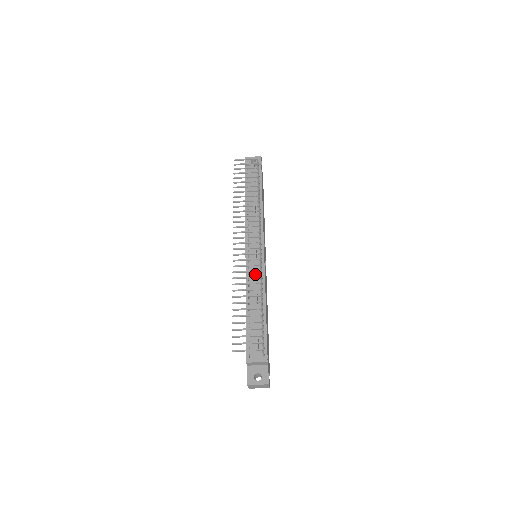
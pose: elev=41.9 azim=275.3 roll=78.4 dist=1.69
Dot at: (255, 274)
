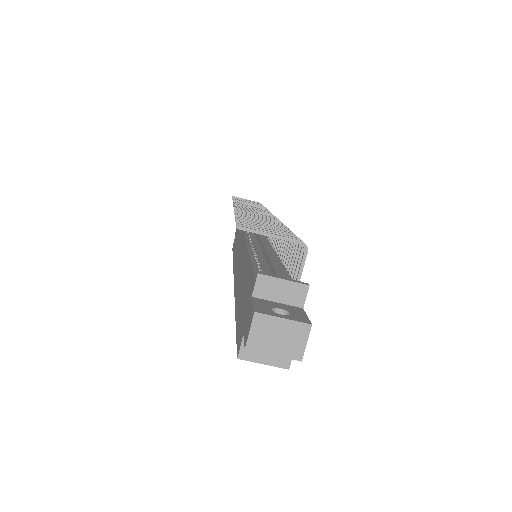
Dot at: (265, 241)
